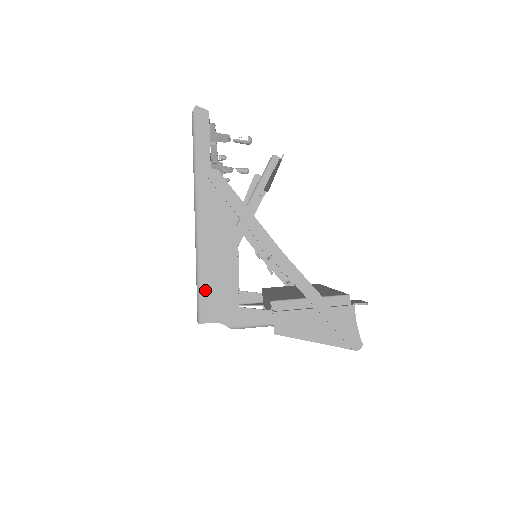
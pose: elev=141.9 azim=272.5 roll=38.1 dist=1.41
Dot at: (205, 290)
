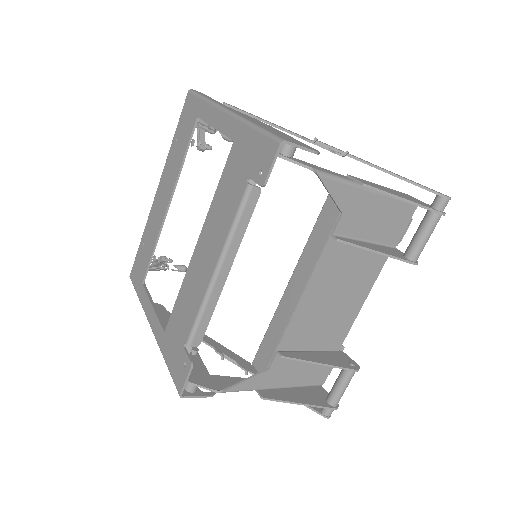
Dot at: (270, 131)
